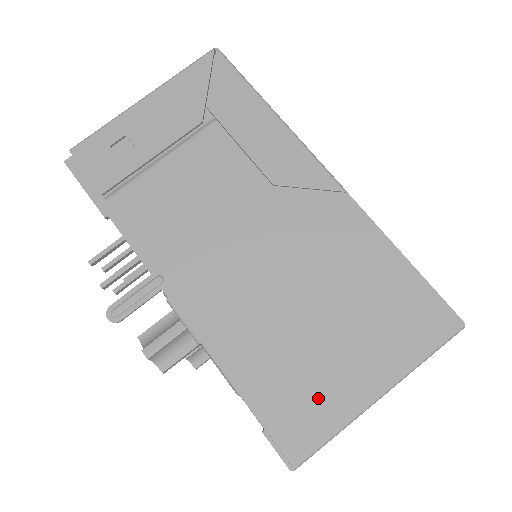
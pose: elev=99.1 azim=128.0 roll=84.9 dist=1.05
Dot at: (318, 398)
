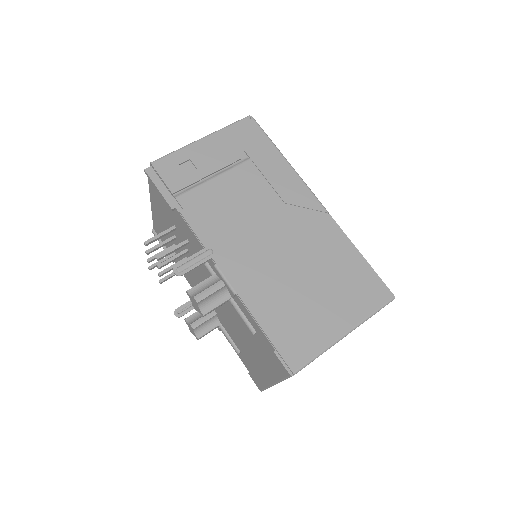
Dot at: (309, 332)
